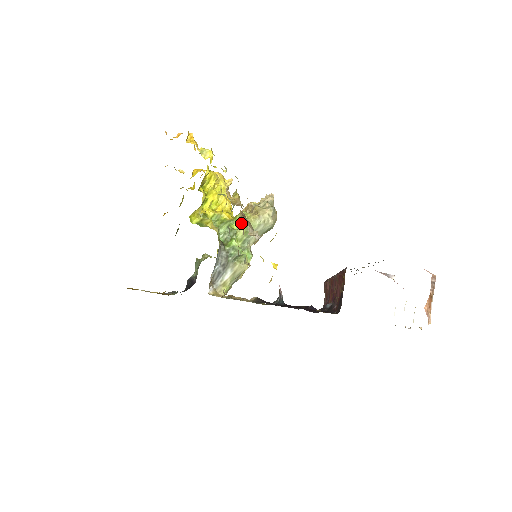
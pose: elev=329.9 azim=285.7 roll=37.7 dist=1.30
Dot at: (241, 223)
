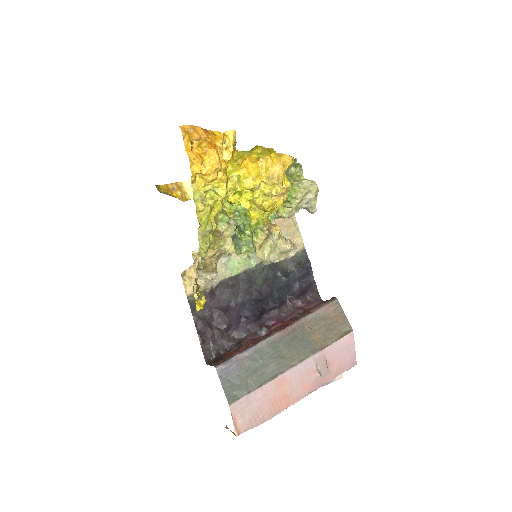
Dot at: (252, 235)
